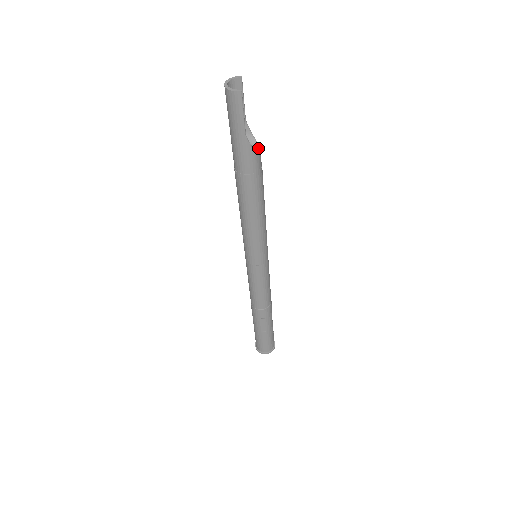
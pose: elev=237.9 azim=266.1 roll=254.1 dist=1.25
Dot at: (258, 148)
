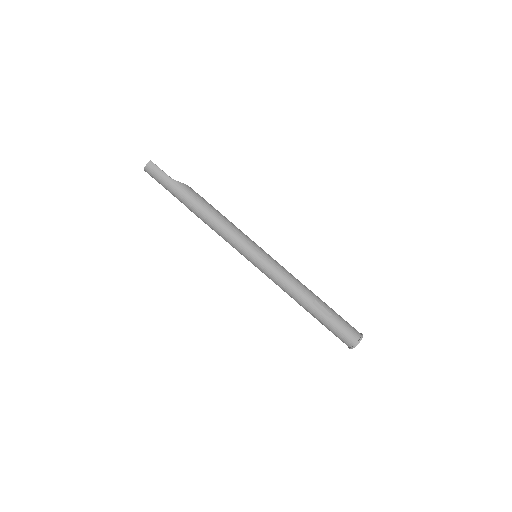
Dot at: occluded
